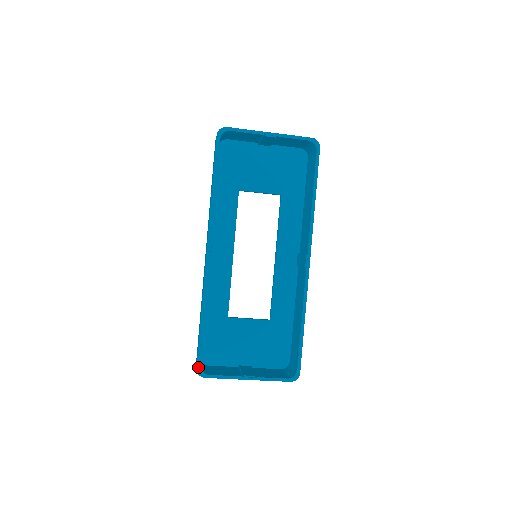
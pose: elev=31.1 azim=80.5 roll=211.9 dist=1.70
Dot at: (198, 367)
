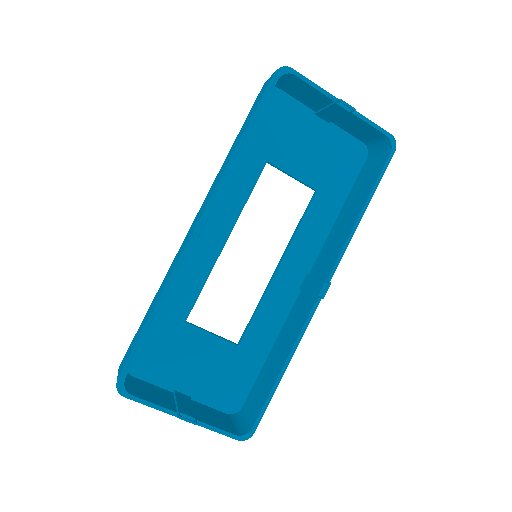
Dot at: (121, 379)
